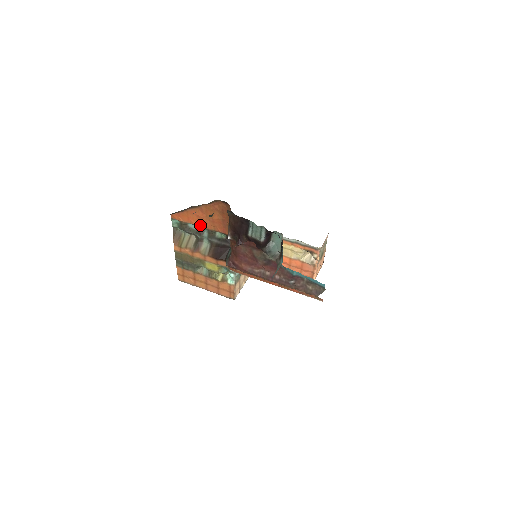
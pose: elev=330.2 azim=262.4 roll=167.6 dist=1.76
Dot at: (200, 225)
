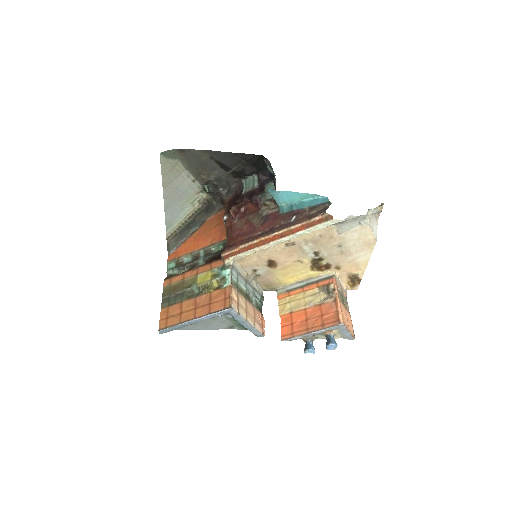
Dot at: (197, 248)
